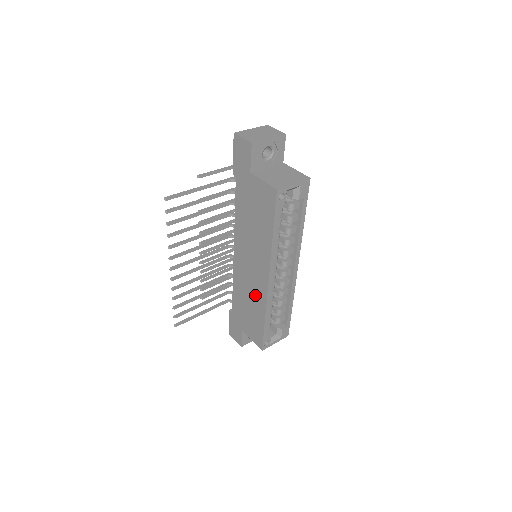
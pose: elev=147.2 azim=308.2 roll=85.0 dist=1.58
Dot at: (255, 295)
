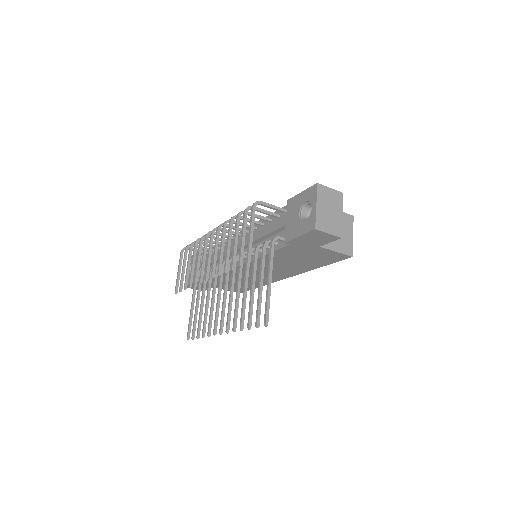
Dot at: (256, 280)
